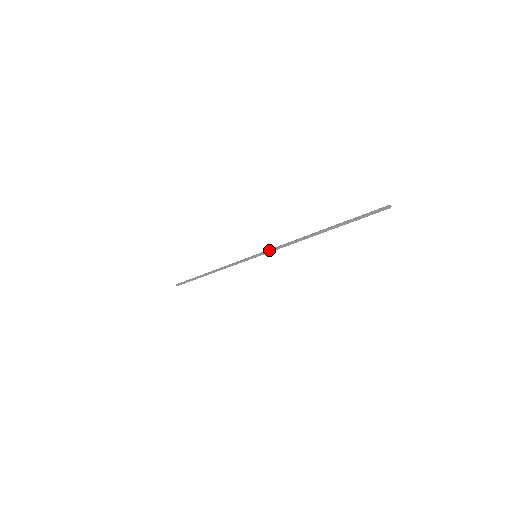
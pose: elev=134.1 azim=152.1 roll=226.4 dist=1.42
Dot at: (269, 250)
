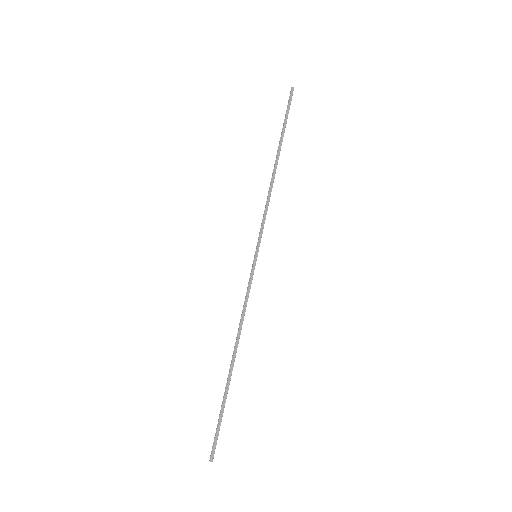
Dot at: (260, 230)
